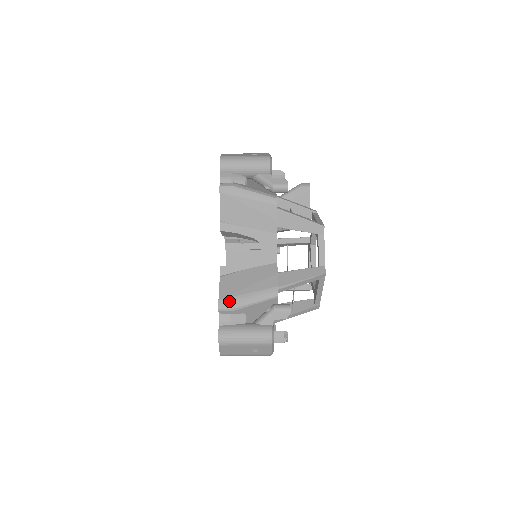
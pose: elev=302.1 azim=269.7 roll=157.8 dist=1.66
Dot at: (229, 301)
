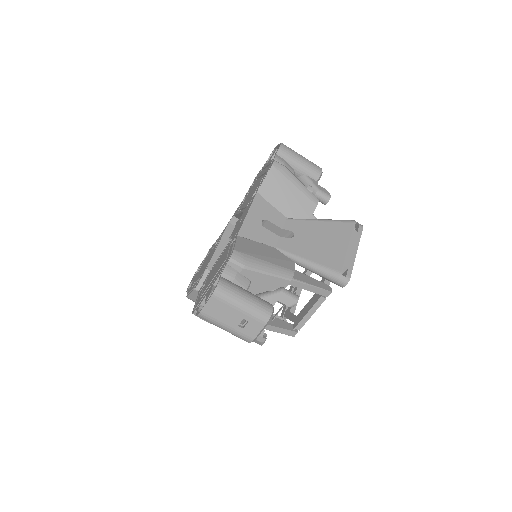
Dot at: occluded
